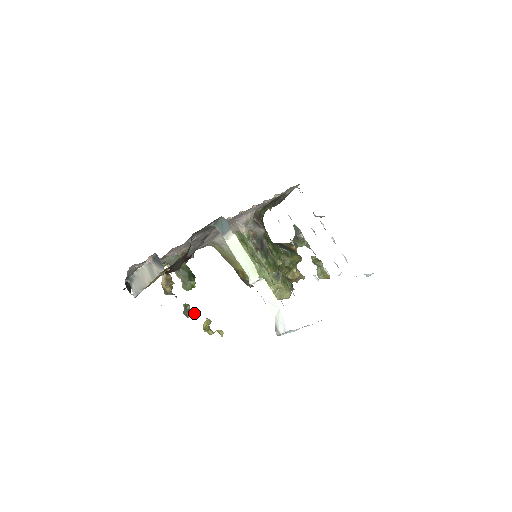
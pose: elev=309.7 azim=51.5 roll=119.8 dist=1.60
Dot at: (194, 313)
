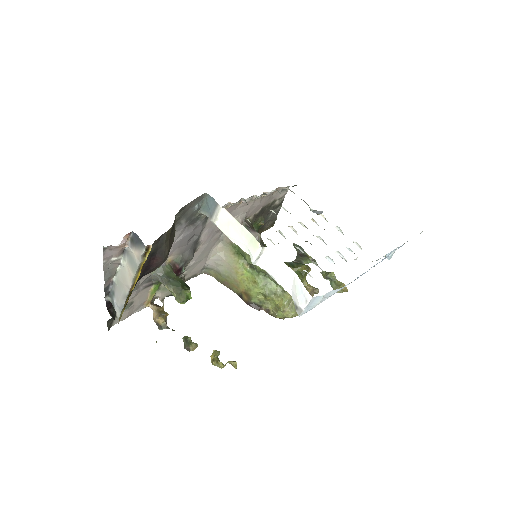
Dot at: (197, 346)
